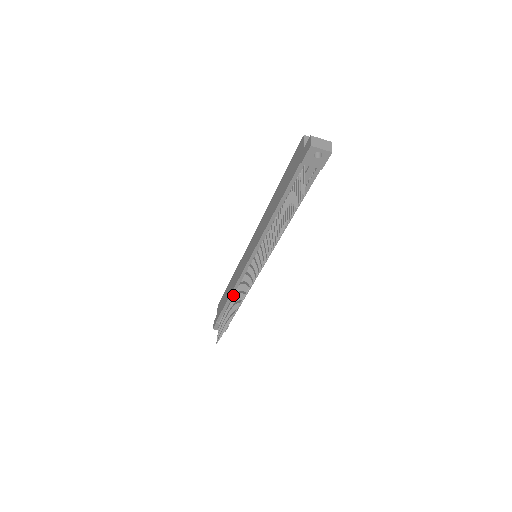
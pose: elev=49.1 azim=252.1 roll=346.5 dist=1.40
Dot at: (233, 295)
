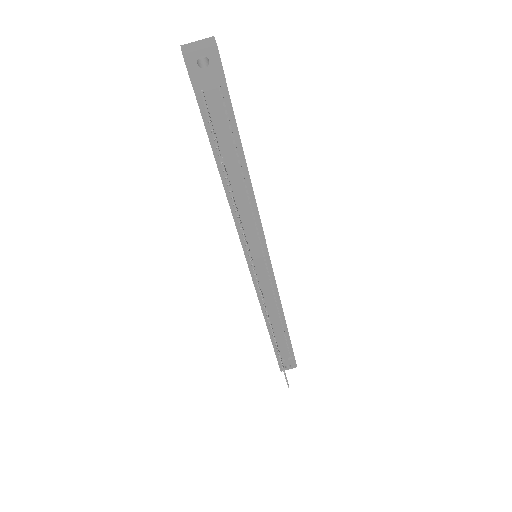
Dot at: occluded
